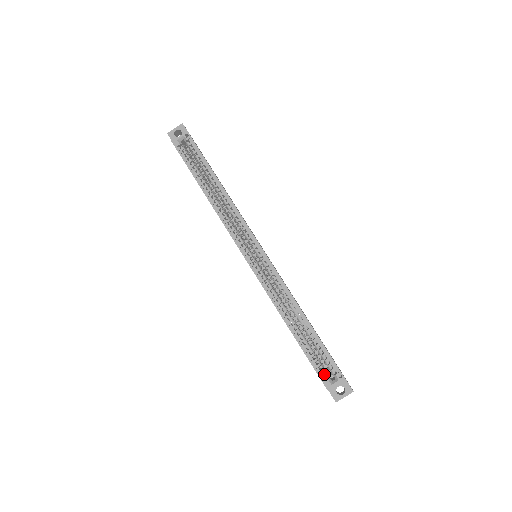
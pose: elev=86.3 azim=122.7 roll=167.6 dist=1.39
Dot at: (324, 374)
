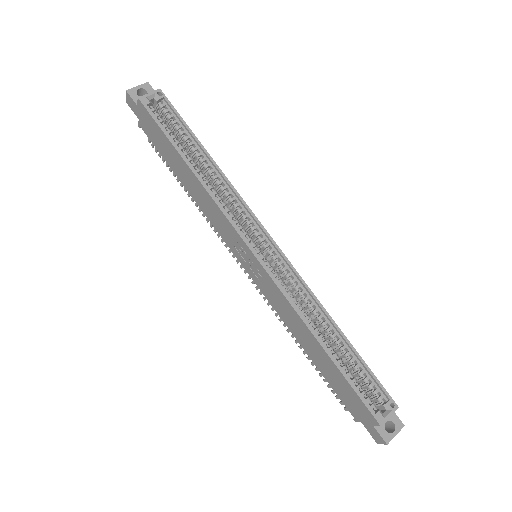
Dot at: (372, 405)
